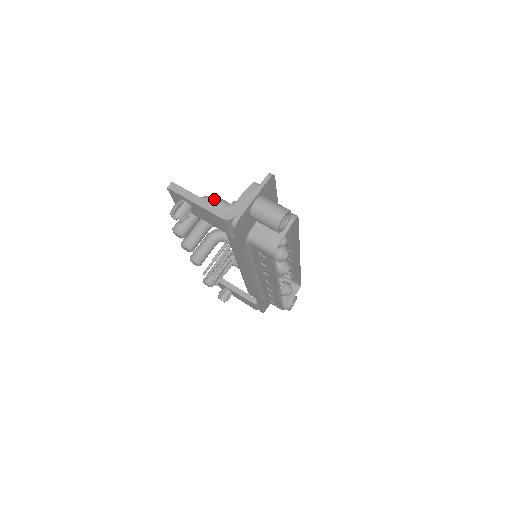
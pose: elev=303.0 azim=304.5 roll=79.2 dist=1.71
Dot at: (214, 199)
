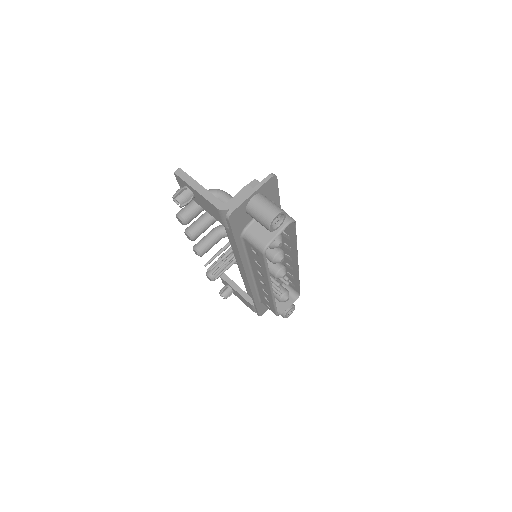
Dot at: (221, 192)
